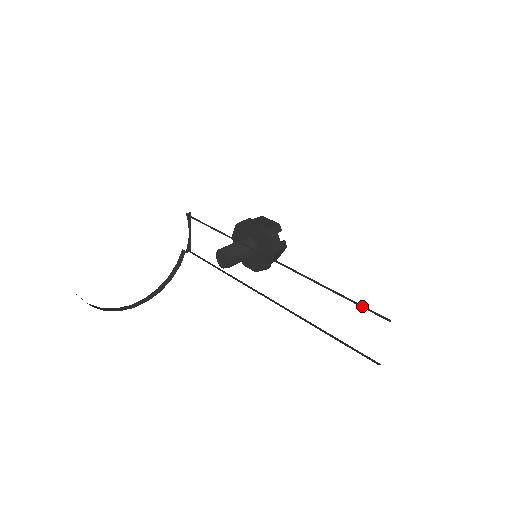
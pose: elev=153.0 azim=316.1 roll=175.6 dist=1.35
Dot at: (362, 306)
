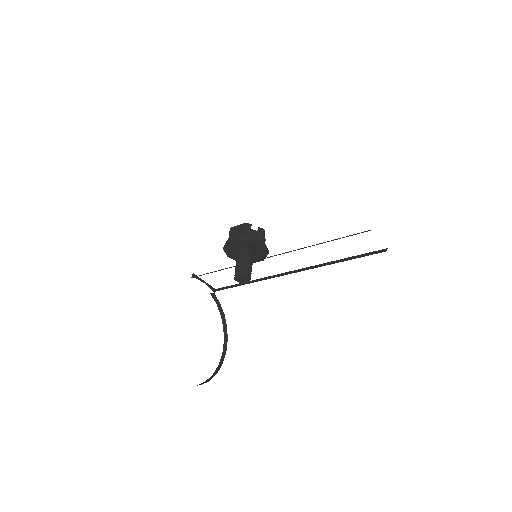
Dot at: (348, 236)
